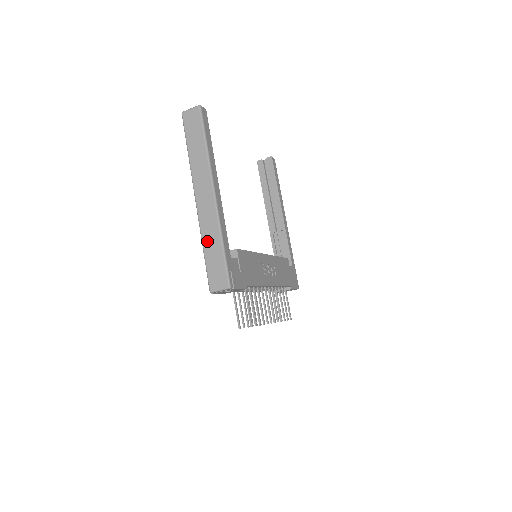
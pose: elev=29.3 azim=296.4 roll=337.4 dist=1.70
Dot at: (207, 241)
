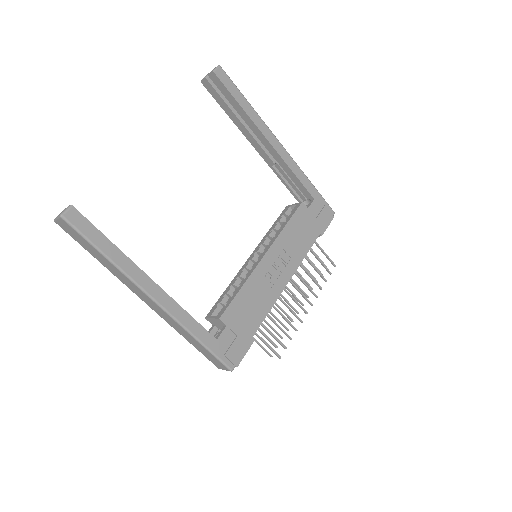
Dot at: (184, 336)
